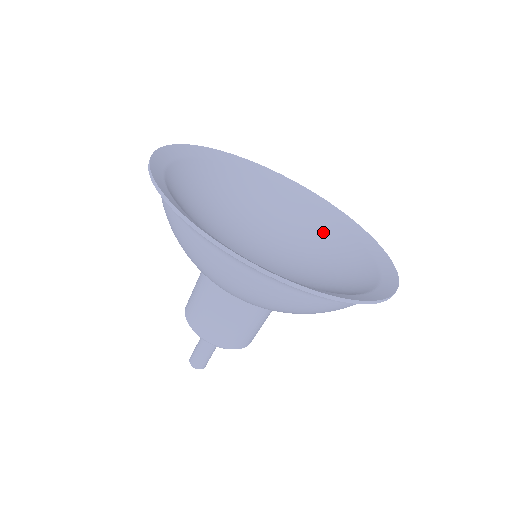
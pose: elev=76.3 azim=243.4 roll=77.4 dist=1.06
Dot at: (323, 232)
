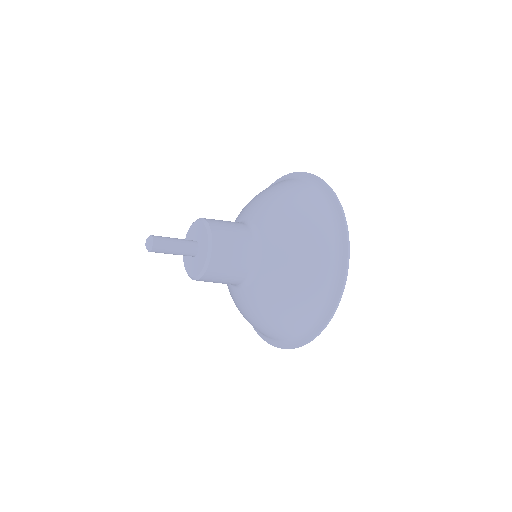
Dot at: occluded
